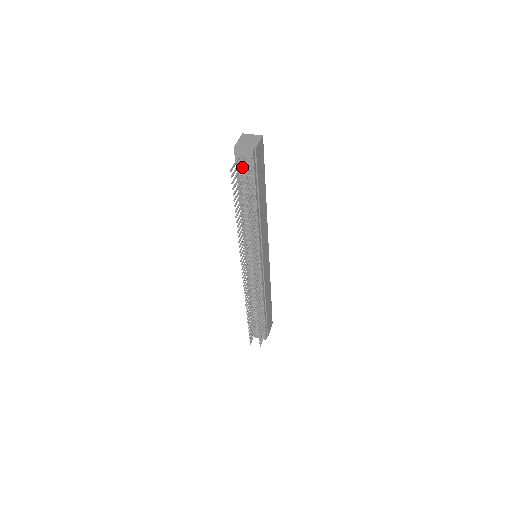
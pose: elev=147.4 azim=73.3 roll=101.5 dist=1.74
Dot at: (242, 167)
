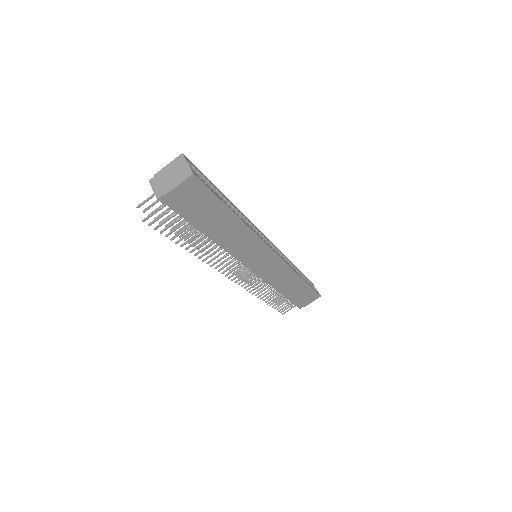
Dot at: occluded
